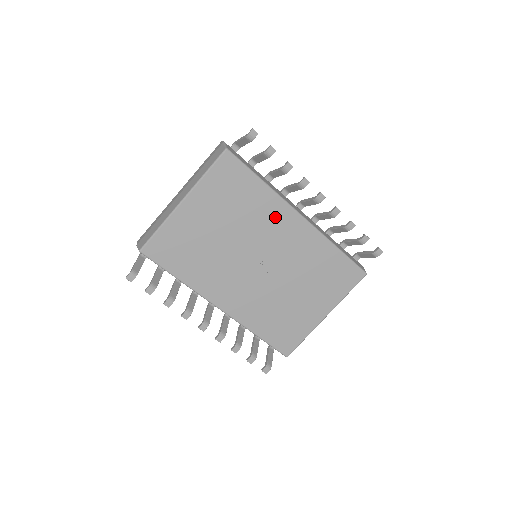
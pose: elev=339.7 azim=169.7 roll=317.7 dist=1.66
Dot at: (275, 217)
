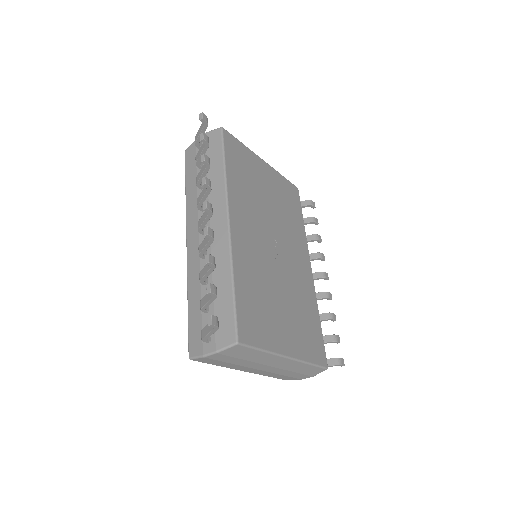
Dot at: (299, 244)
